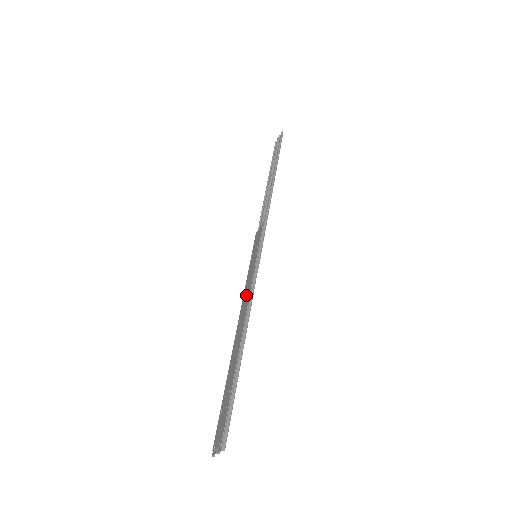
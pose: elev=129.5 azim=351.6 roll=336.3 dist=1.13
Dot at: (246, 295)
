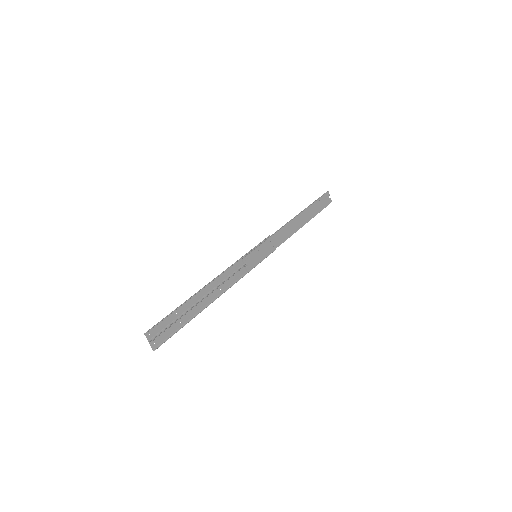
Dot at: (231, 274)
